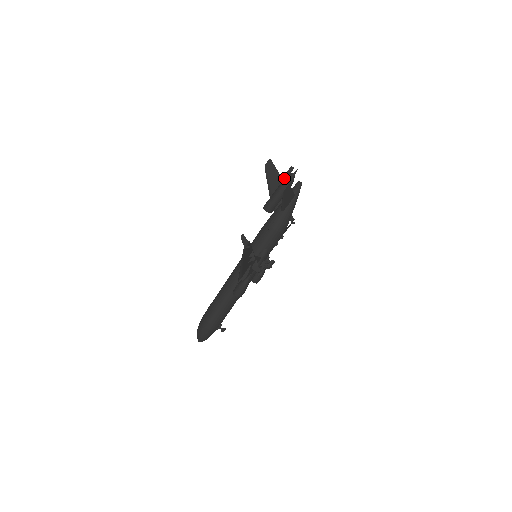
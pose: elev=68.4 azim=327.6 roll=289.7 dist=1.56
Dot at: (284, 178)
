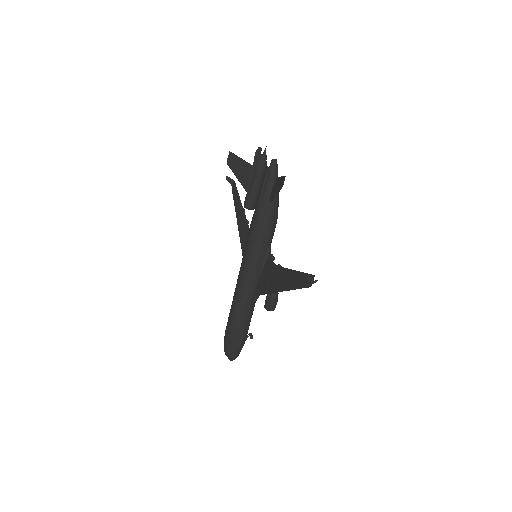
Dot at: (255, 164)
